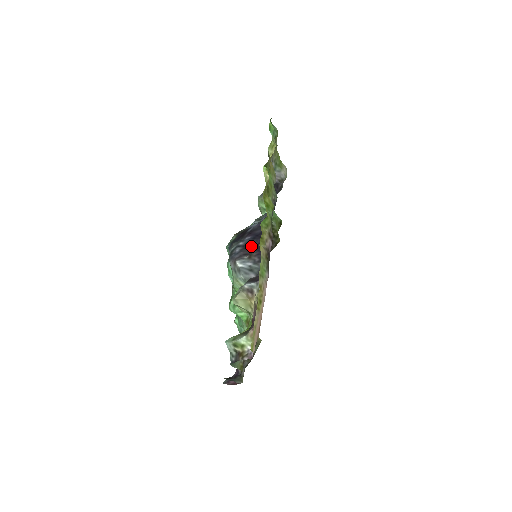
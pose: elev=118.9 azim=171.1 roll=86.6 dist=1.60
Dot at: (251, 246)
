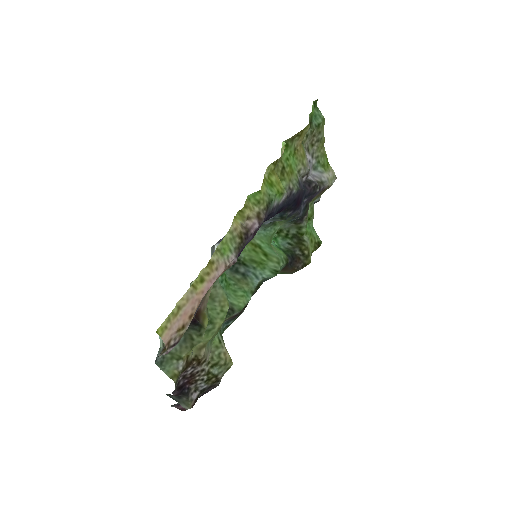
Dot at: occluded
